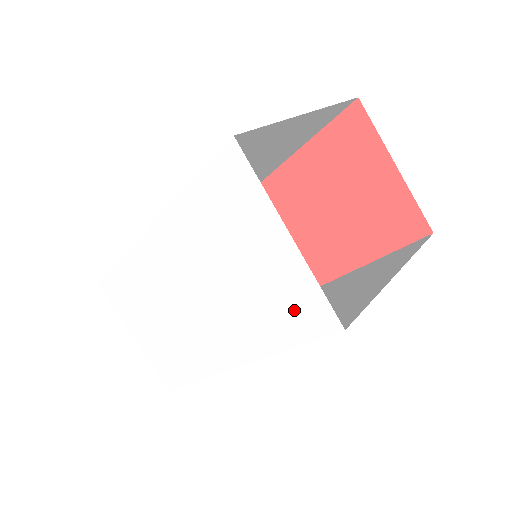
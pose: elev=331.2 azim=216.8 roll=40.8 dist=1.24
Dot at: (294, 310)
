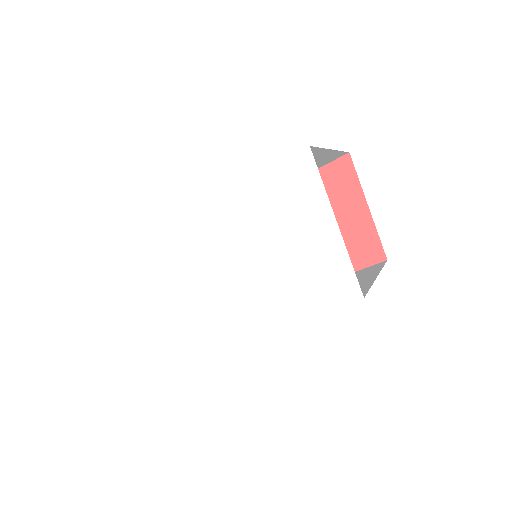
Dot at: (323, 283)
